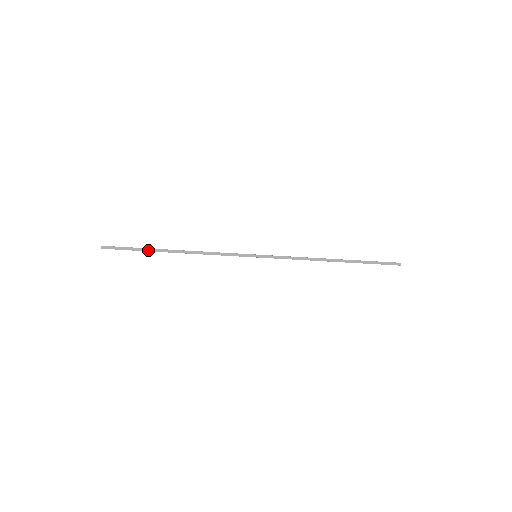
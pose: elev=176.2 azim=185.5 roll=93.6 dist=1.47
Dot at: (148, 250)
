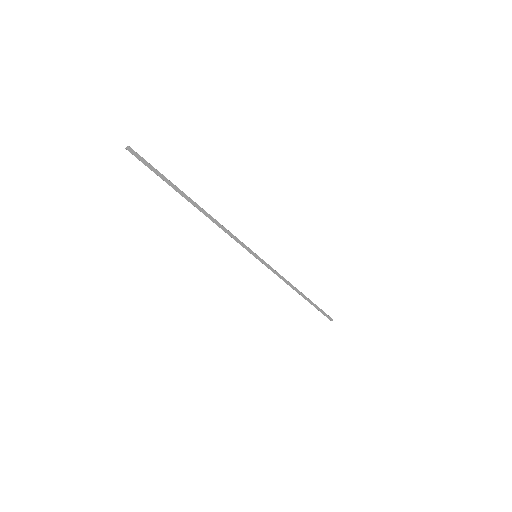
Dot at: (174, 187)
